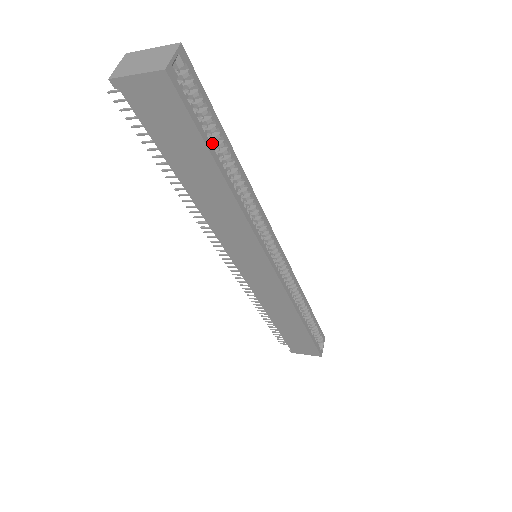
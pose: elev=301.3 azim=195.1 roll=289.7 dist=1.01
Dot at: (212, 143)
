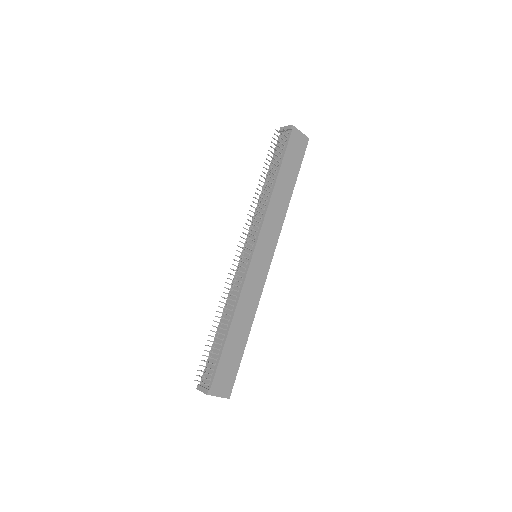
Dot at: occluded
